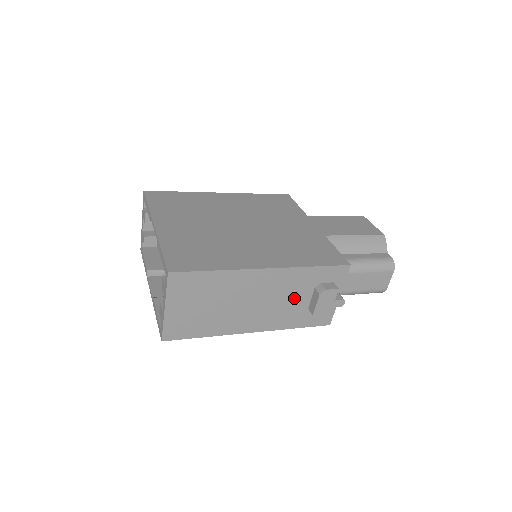
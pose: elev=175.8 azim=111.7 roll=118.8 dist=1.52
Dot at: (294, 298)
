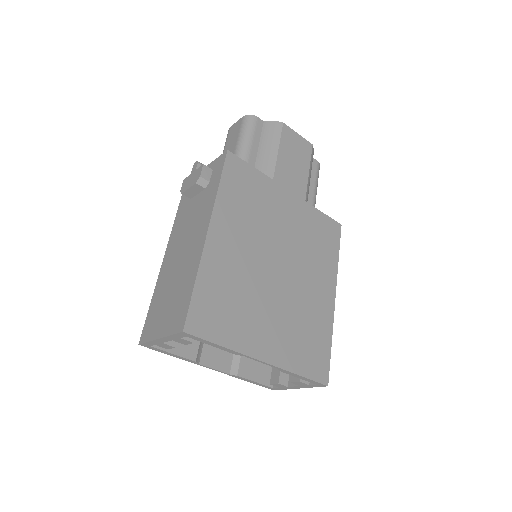
Dot at: occluded
